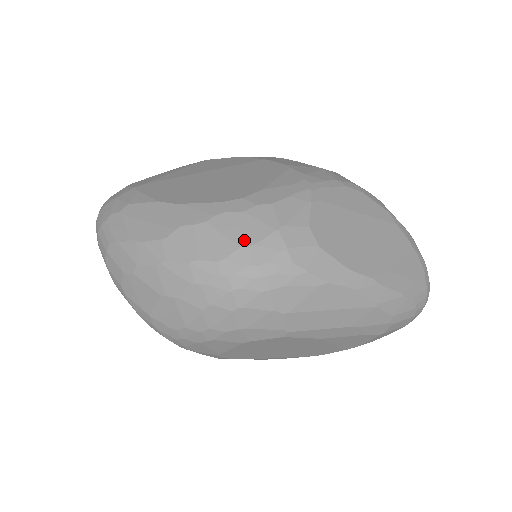
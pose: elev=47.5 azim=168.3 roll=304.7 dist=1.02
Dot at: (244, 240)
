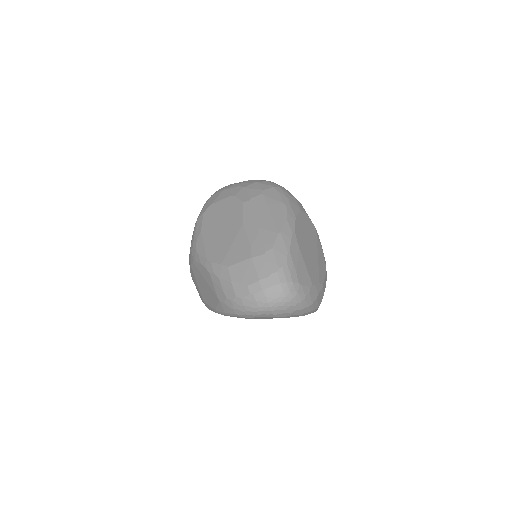
Dot at: occluded
